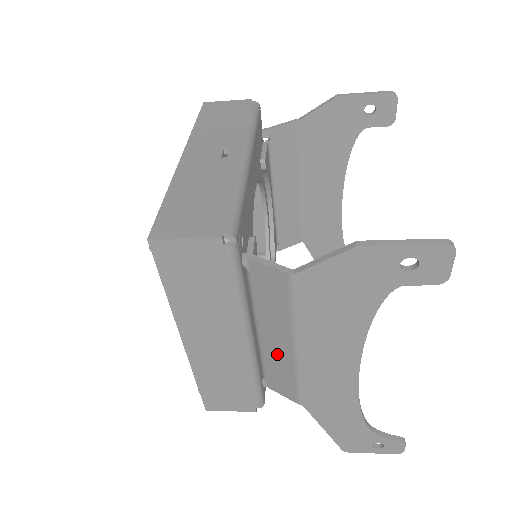
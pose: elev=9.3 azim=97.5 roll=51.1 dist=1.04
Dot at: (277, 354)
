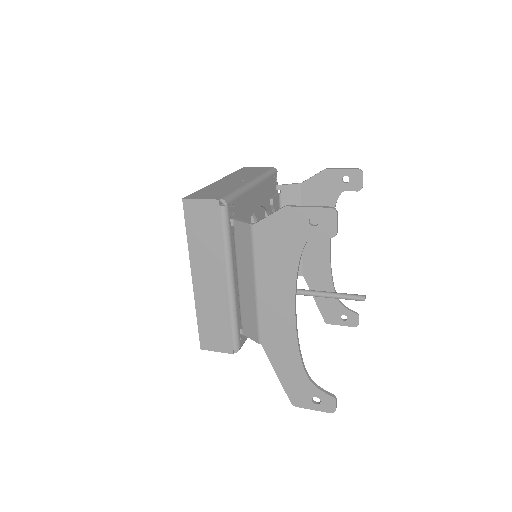
Dot at: (247, 296)
